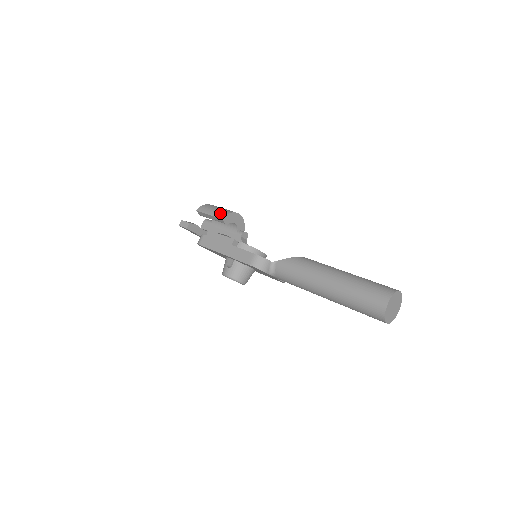
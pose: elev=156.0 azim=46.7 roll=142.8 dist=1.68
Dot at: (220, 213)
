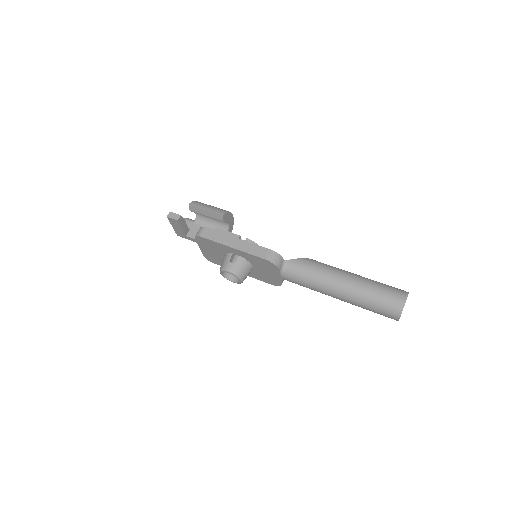
Dot at: (219, 210)
